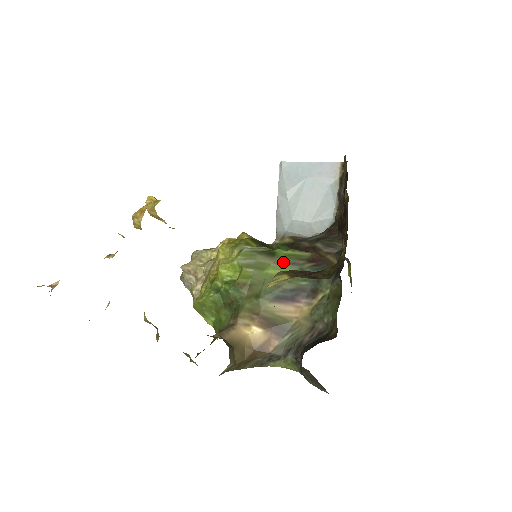
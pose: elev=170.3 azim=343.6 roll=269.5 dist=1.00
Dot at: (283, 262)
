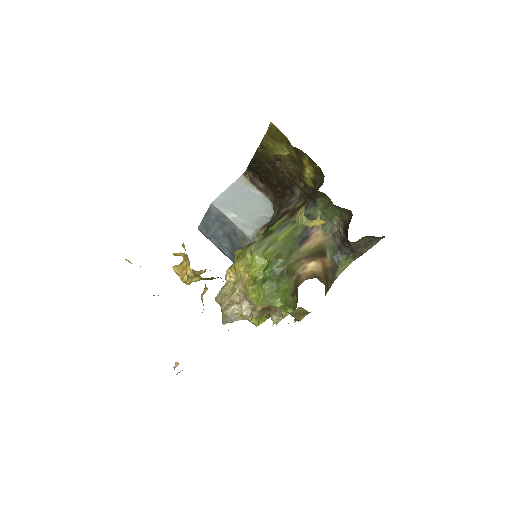
Dot at: (280, 229)
